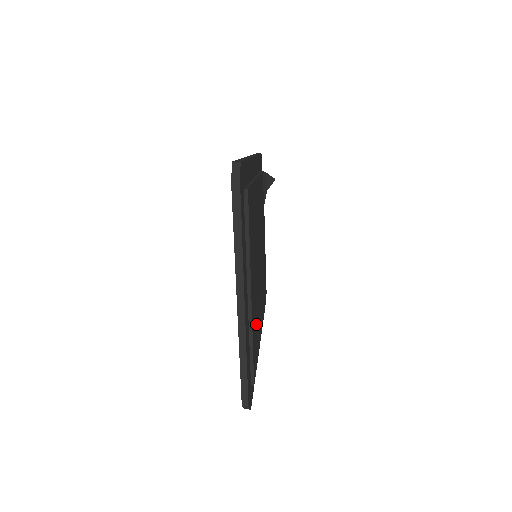
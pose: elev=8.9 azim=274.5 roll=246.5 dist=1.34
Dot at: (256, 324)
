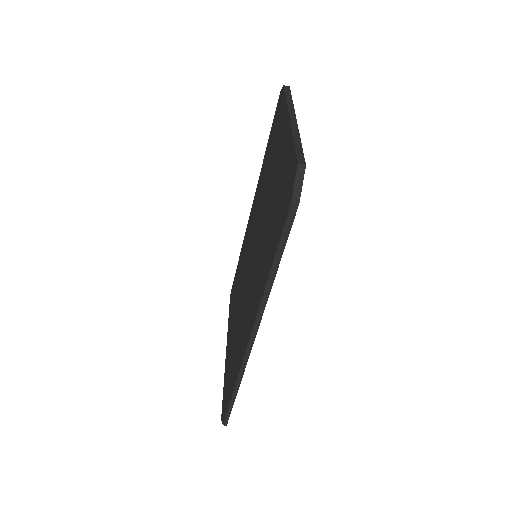
Dot at: occluded
